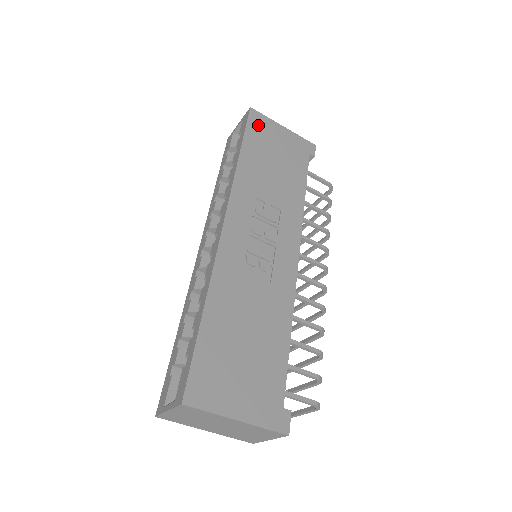
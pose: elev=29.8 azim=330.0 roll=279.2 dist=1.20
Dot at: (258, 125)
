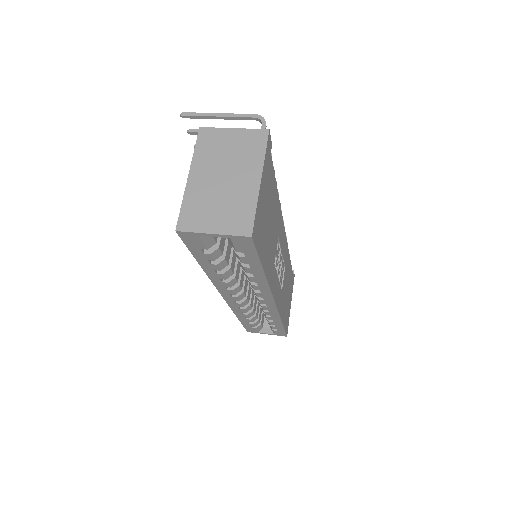
Dot at: (259, 232)
